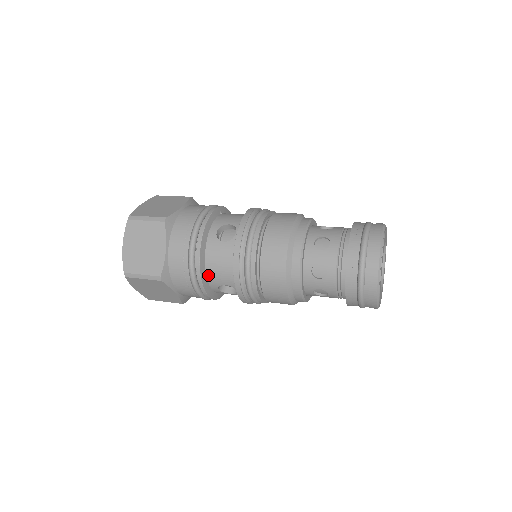
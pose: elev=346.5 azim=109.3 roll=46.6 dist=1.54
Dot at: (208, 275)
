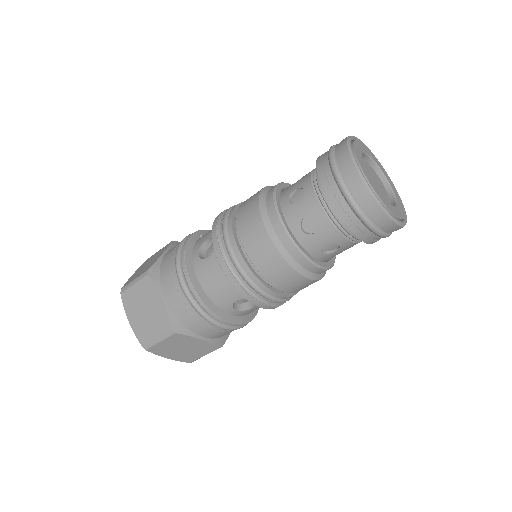
Dot at: (214, 301)
